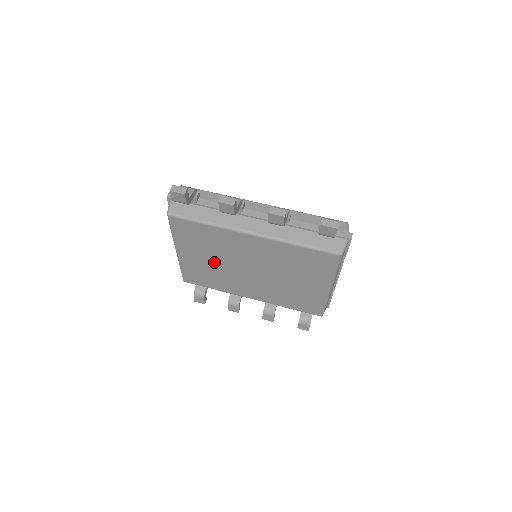
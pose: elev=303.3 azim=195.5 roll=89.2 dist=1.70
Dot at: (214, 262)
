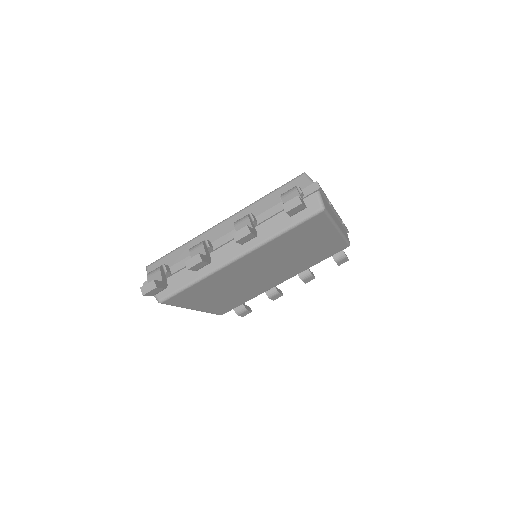
Dot at: (229, 292)
